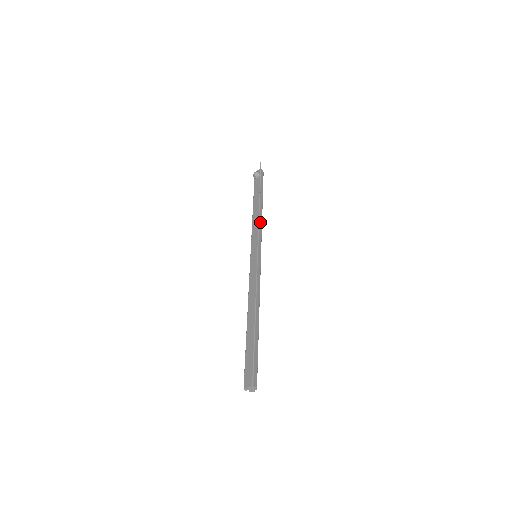
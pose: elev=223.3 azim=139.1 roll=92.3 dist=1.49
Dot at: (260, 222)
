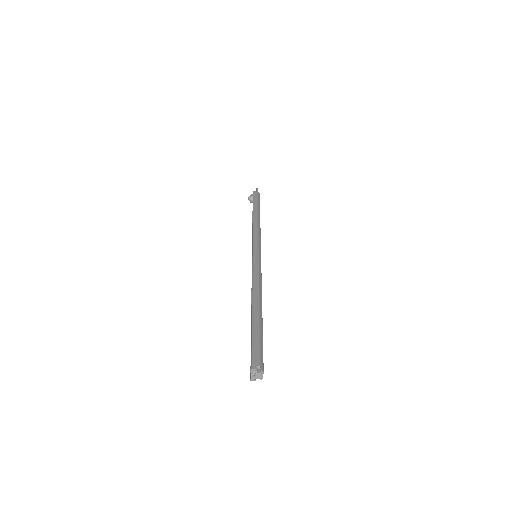
Dot at: (255, 228)
